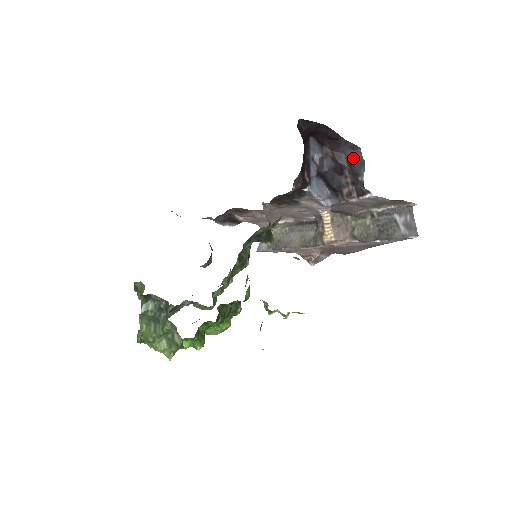
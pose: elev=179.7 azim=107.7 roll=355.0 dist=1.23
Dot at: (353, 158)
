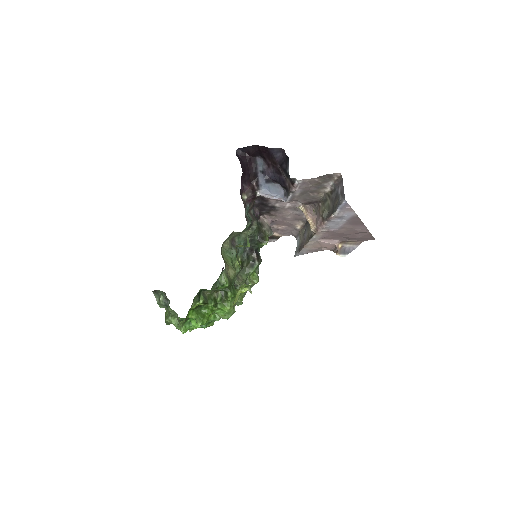
Dot at: (282, 159)
